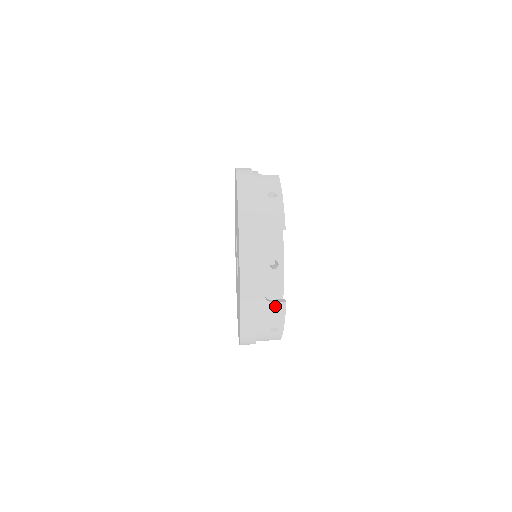
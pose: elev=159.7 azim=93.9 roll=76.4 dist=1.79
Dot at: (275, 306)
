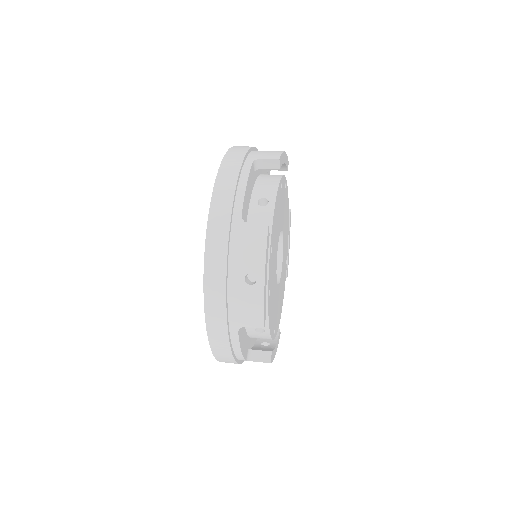
Dot at: (253, 231)
